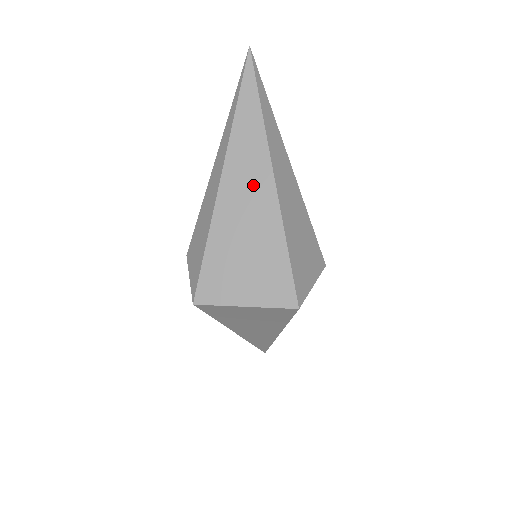
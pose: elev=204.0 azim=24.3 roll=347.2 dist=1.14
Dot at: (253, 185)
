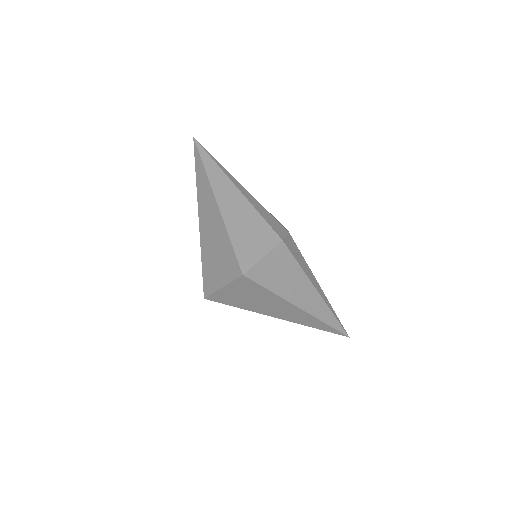
Dot at: (210, 211)
